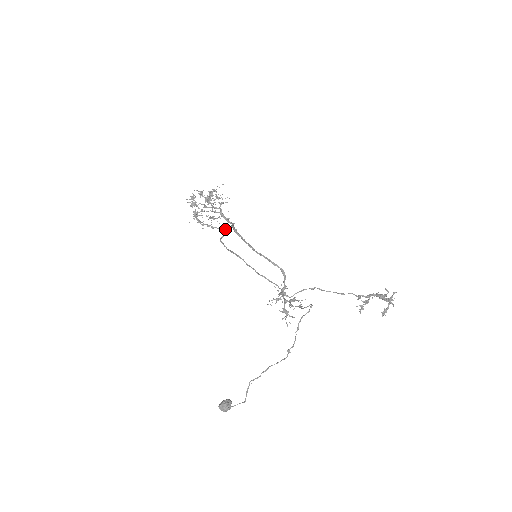
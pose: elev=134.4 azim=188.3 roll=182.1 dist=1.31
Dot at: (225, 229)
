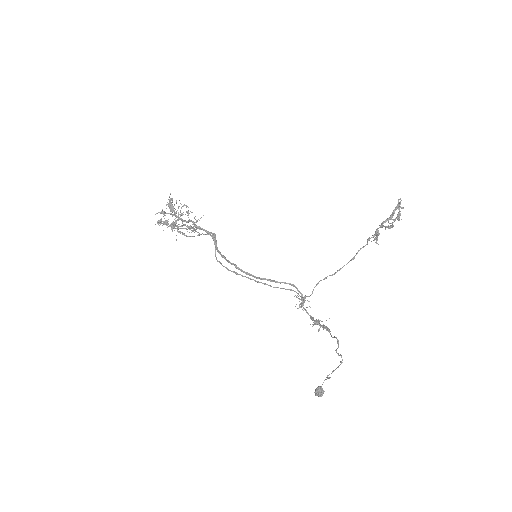
Dot at: (210, 235)
